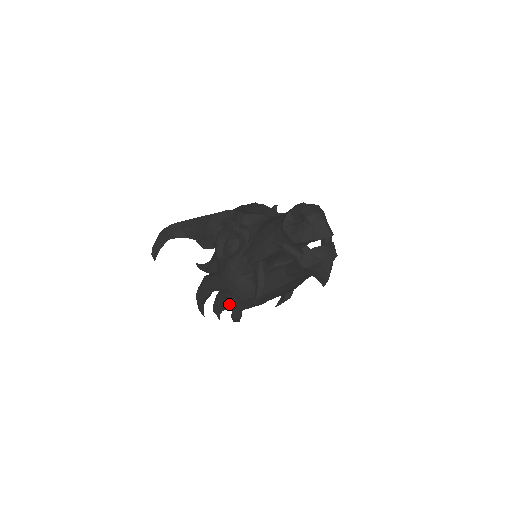
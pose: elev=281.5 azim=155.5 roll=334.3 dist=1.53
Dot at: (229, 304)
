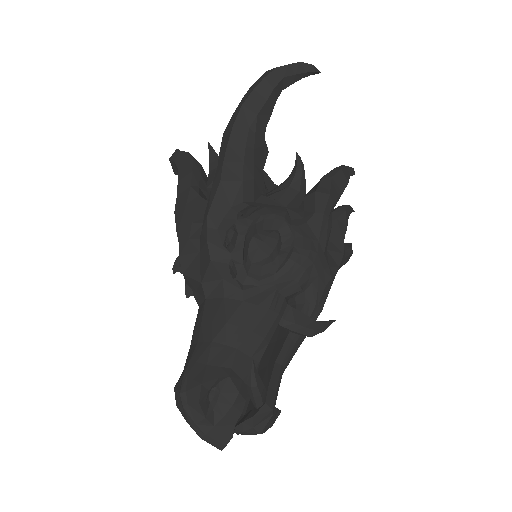
Dot at: occluded
